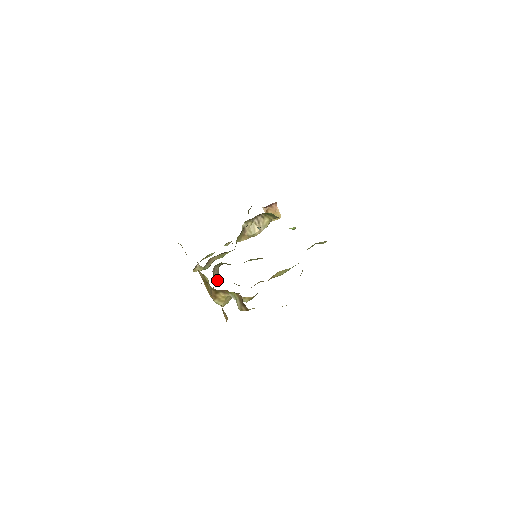
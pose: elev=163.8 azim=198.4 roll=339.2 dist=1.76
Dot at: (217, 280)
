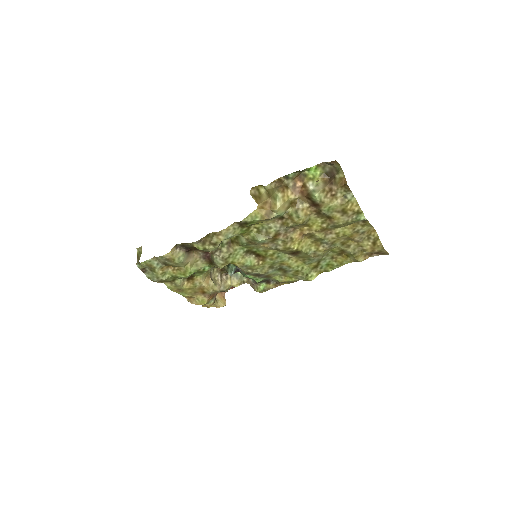
Dot at: (217, 248)
